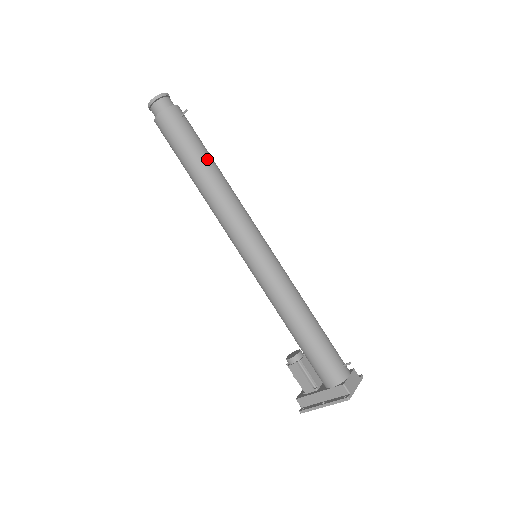
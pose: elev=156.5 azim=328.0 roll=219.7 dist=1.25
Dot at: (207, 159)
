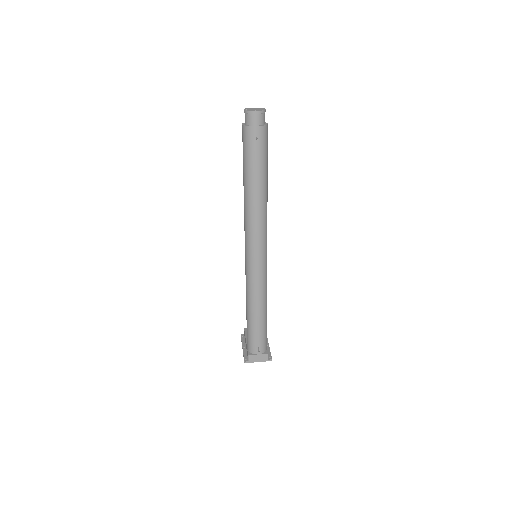
Dot at: (255, 181)
